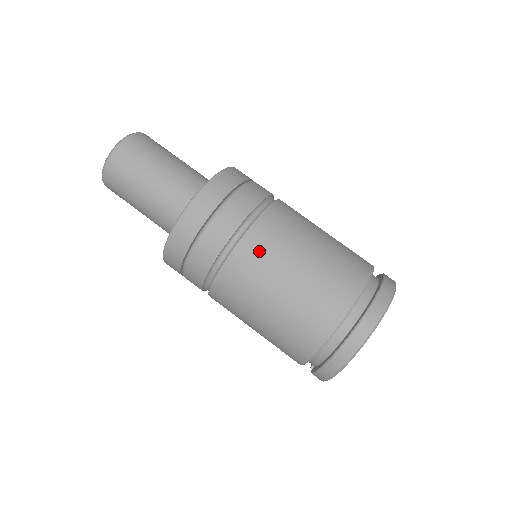
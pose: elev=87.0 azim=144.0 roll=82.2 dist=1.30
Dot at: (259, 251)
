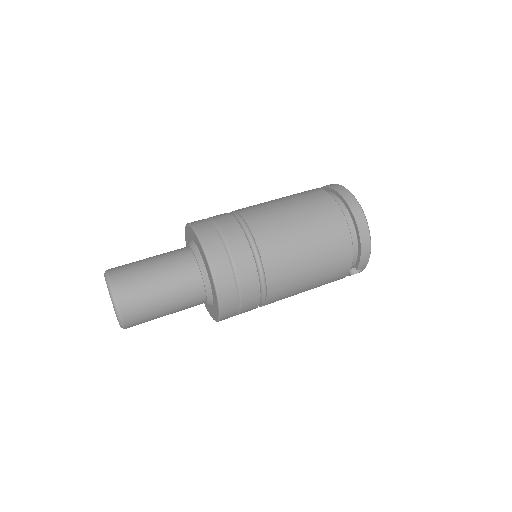
Dot at: (268, 228)
